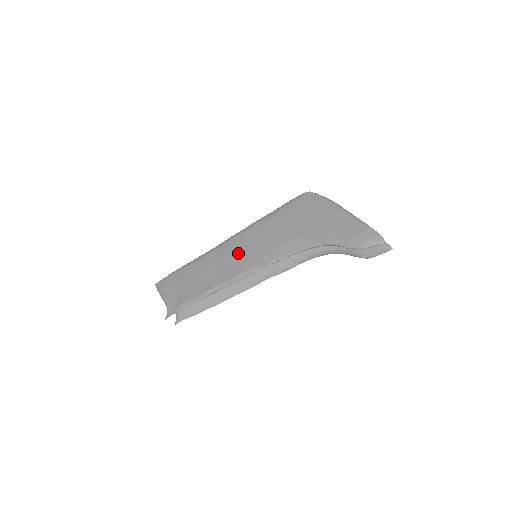
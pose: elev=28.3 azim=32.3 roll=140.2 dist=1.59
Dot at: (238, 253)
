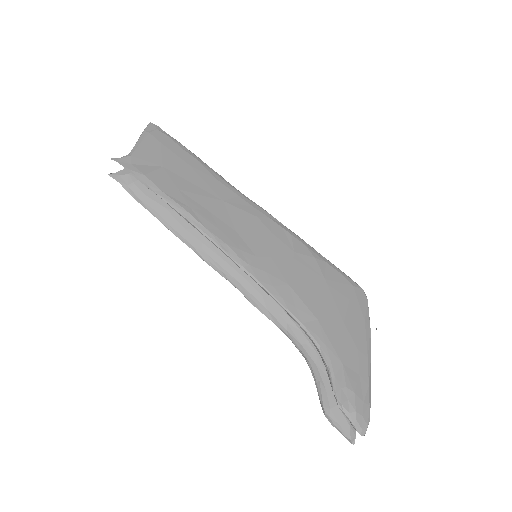
Dot at: (252, 231)
